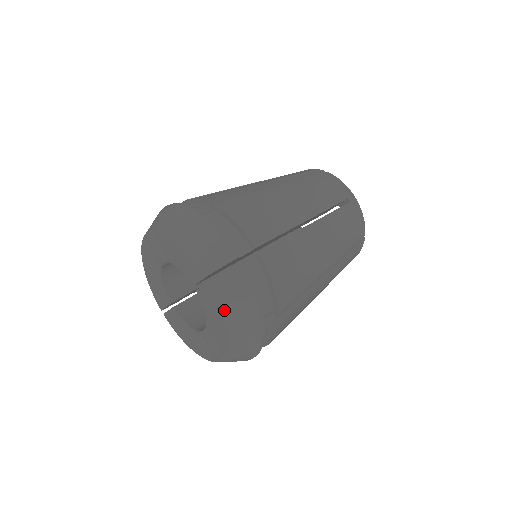
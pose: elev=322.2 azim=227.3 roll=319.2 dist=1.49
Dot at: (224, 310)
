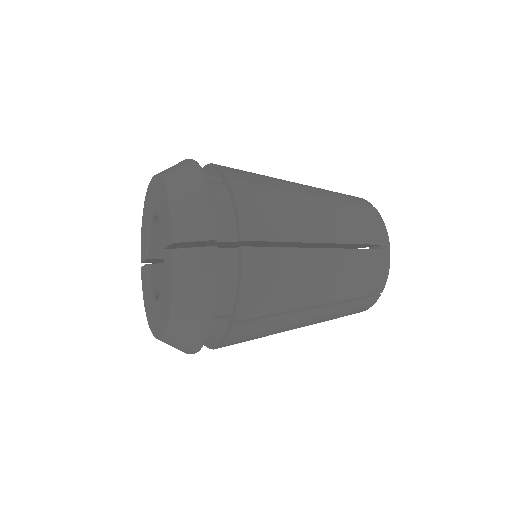
Dot at: (175, 286)
